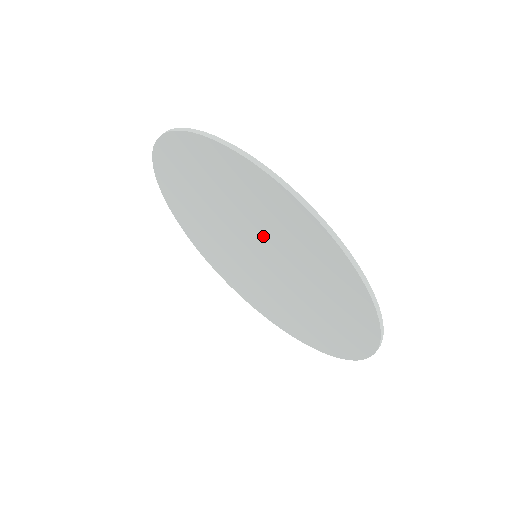
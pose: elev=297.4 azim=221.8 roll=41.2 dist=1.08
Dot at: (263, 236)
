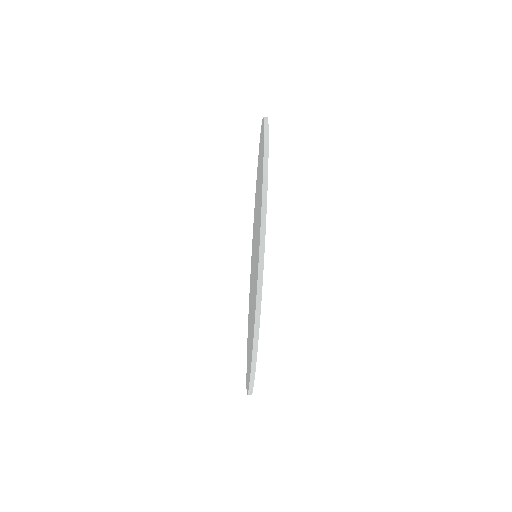
Dot at: occluded
